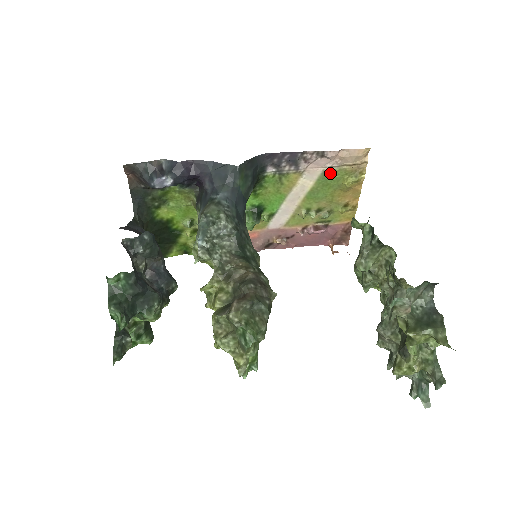
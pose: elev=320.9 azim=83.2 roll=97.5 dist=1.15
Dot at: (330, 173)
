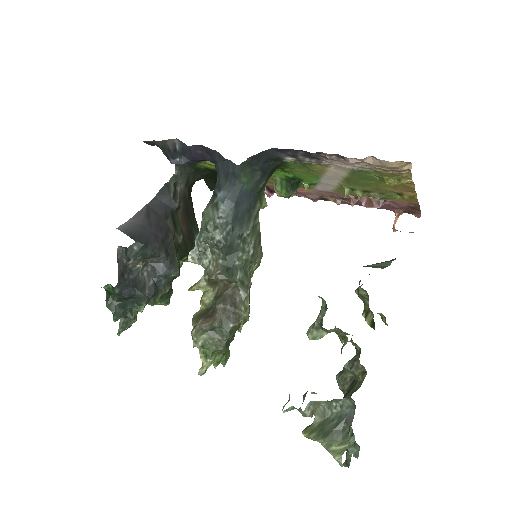
Dot at: (363, 171)
